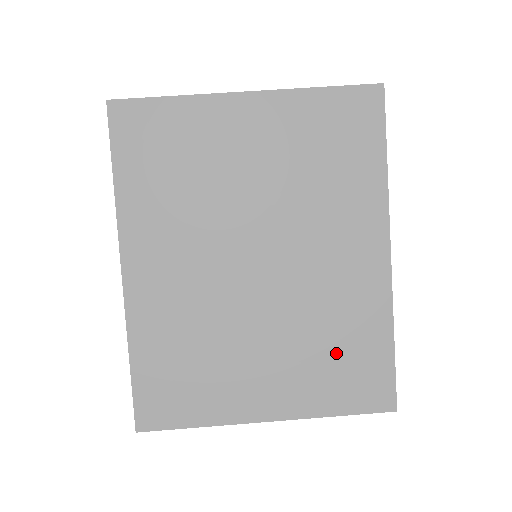
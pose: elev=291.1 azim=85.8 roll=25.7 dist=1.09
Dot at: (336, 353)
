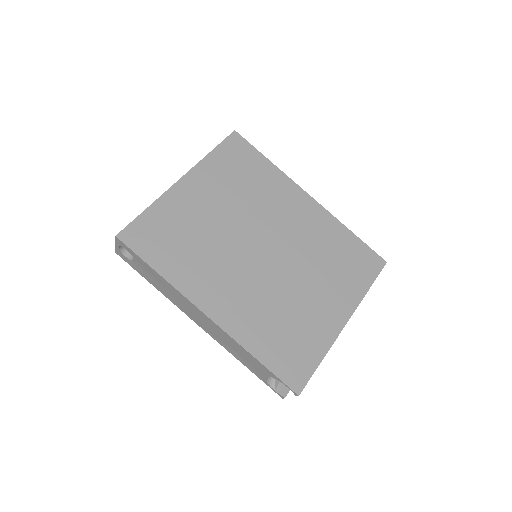
Dot at: (338, 260)
